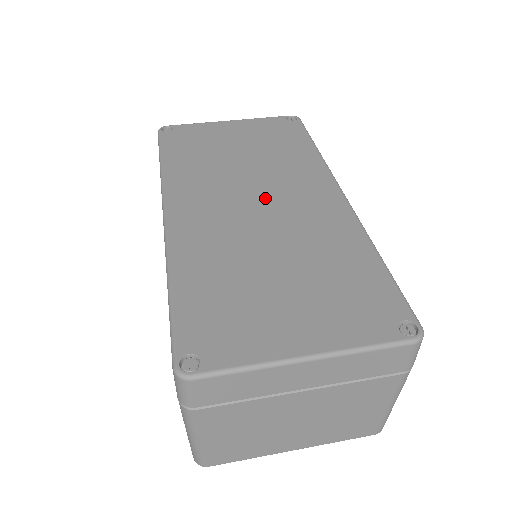
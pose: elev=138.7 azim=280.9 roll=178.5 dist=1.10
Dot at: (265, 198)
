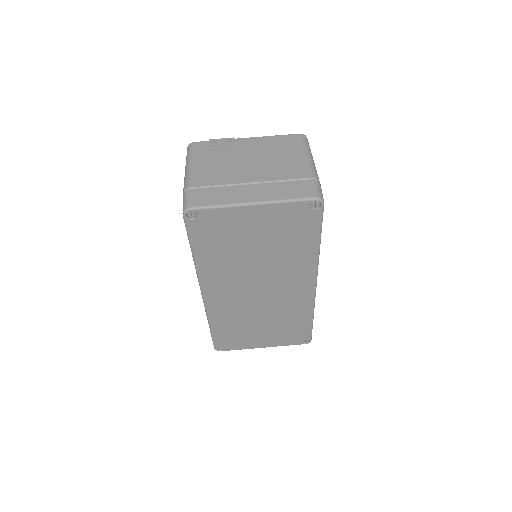
Dot at: (265, 288)
